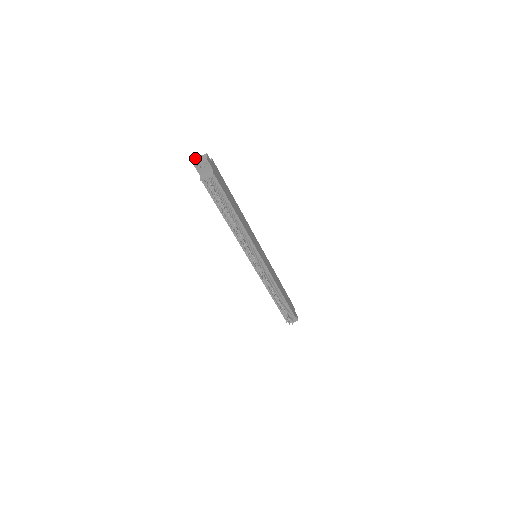
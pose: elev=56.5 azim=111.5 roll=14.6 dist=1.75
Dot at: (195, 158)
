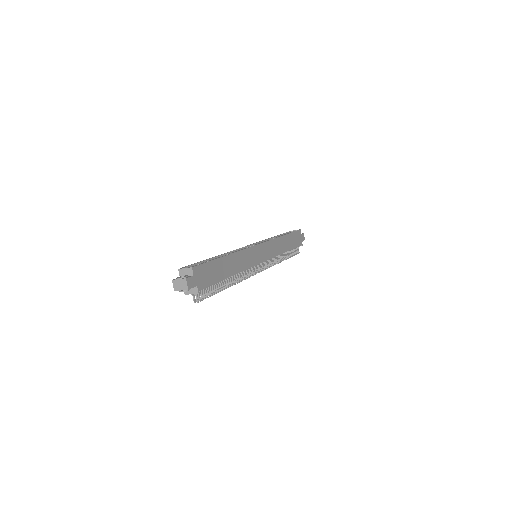
Dot at: (174, 281)
